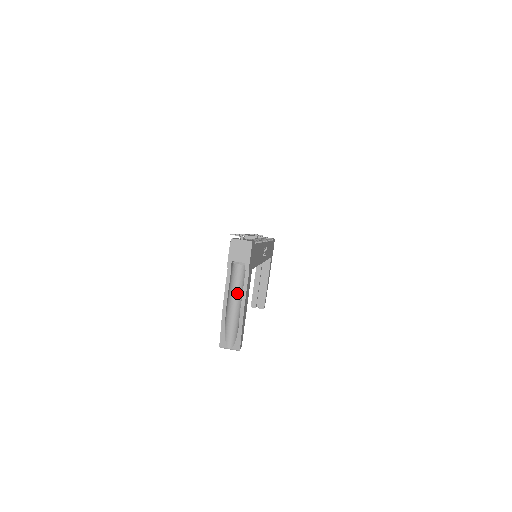
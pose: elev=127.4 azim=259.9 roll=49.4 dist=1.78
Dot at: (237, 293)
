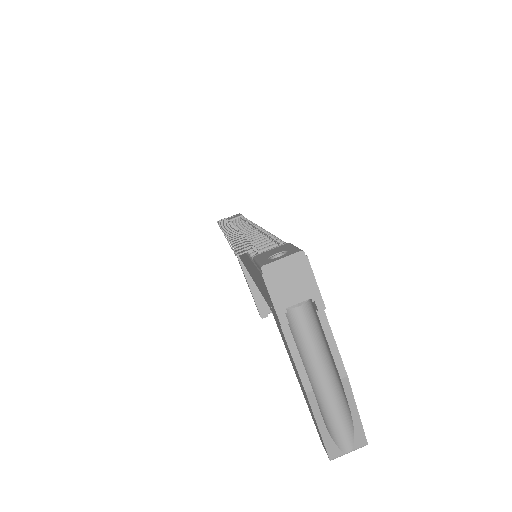
Dot at: (313, 354)
